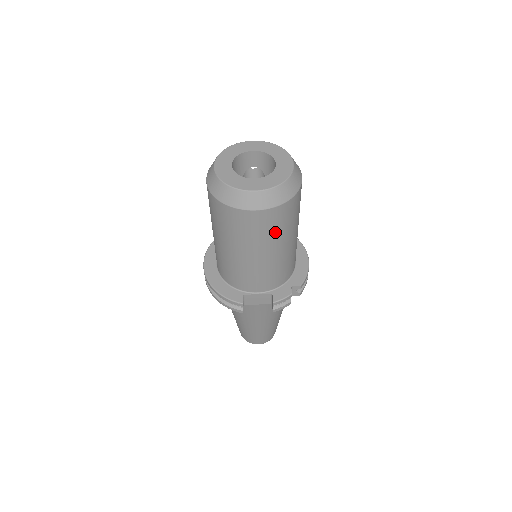
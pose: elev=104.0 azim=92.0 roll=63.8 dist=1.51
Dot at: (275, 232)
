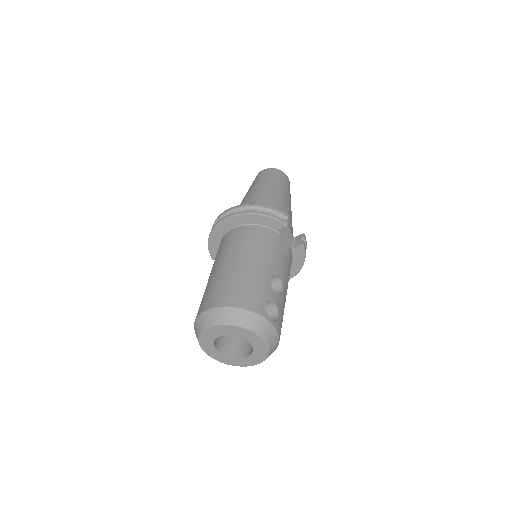
Dot at: occluded
